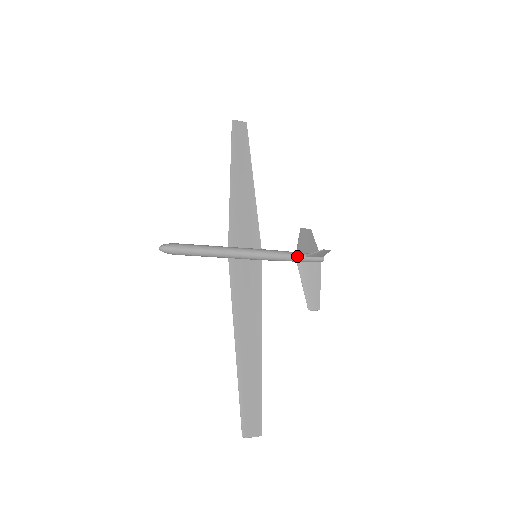
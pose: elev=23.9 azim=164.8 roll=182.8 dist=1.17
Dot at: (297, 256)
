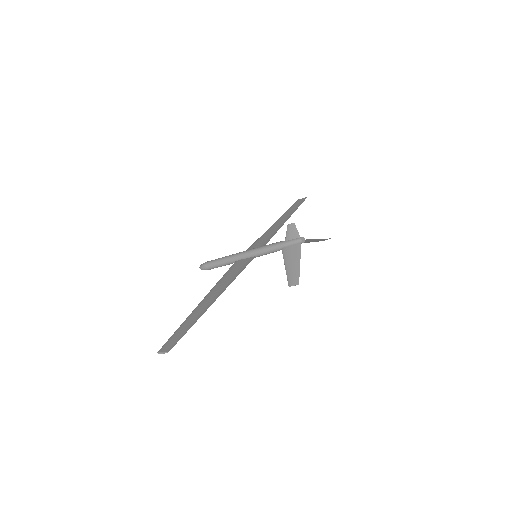
Dot at: (279, 243)
